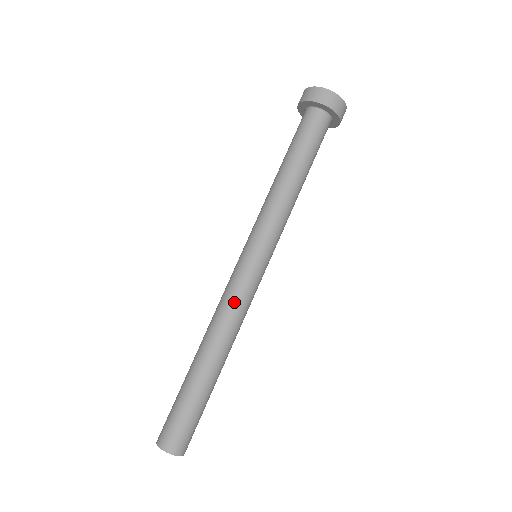
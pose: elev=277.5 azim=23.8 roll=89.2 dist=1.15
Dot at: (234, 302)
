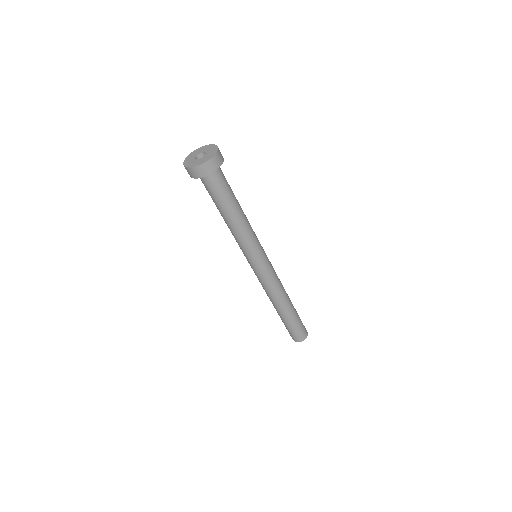
Dot at: (267, 286)
